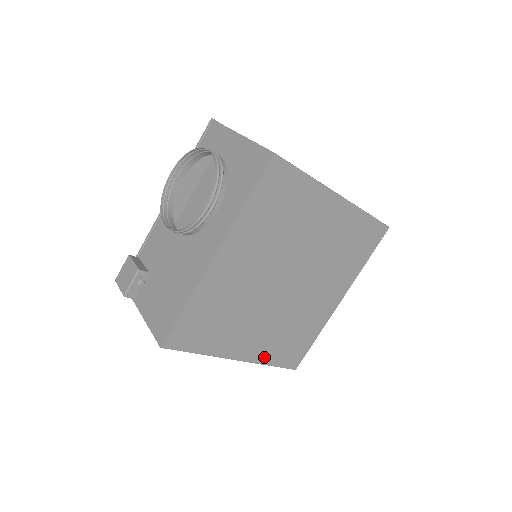
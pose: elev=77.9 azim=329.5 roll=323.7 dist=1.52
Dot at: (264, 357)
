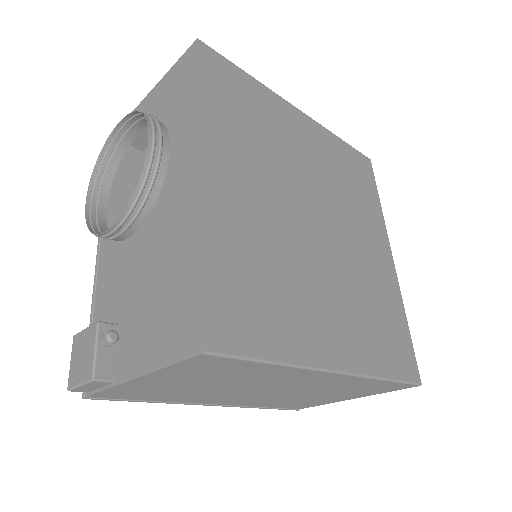
Dot at: (369, 362)
